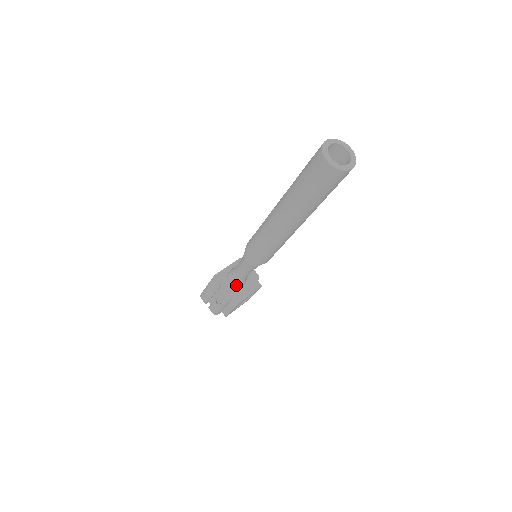
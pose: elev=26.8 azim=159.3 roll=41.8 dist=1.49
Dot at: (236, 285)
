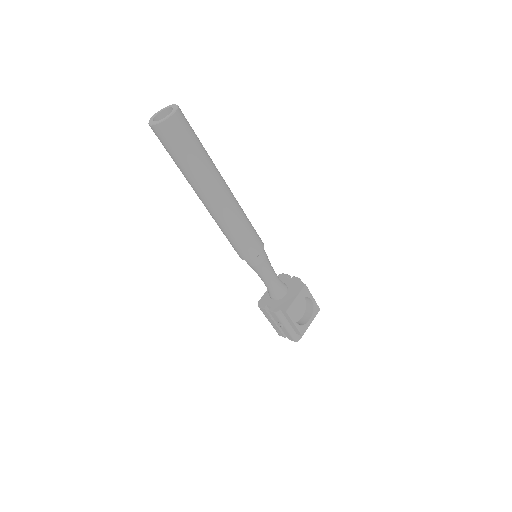
Dot at: (278, 298)
